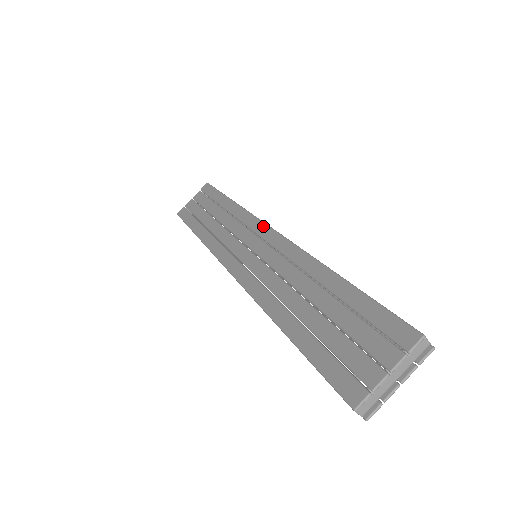
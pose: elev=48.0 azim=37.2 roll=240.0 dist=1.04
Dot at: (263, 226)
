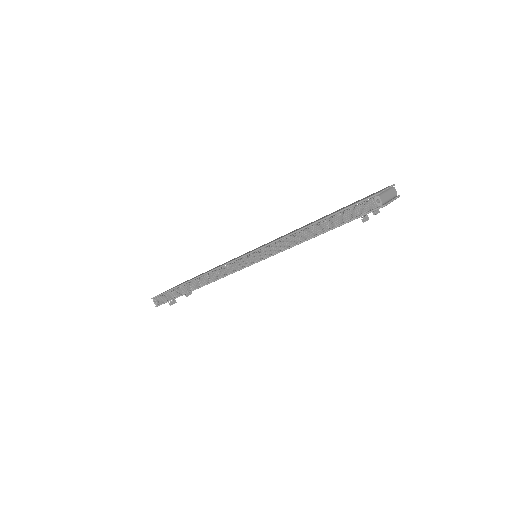
Dot at: occluded
